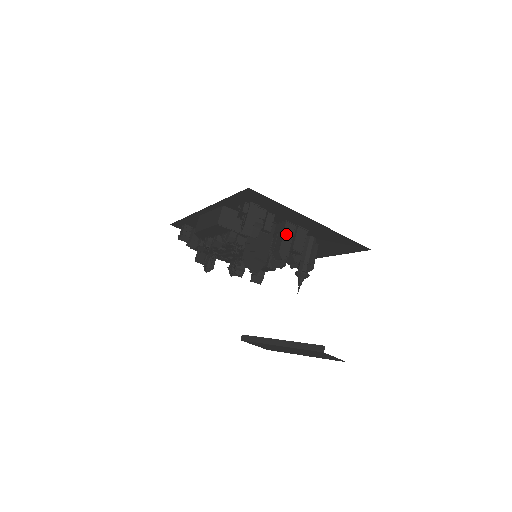
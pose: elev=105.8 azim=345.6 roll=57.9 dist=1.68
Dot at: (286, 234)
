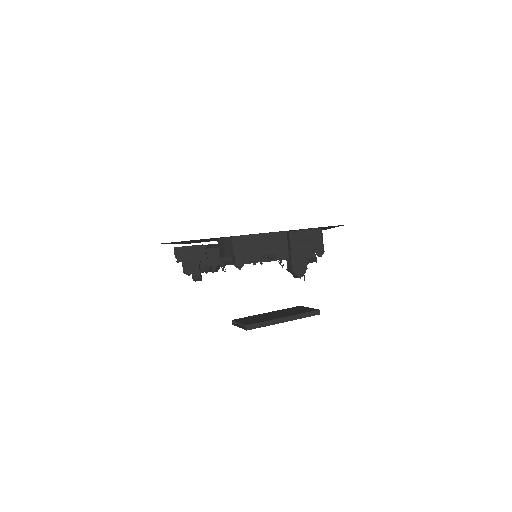
Dot at: occluded
